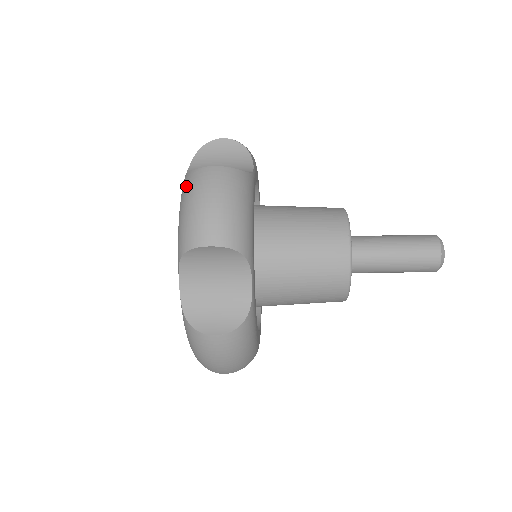
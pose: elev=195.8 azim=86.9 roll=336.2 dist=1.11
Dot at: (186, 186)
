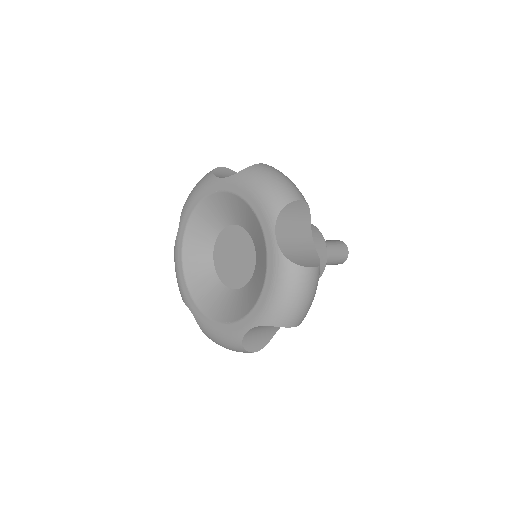
Dot at: (253, 173)
